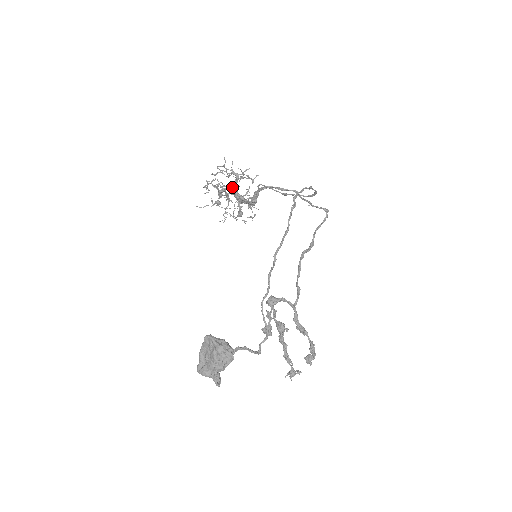
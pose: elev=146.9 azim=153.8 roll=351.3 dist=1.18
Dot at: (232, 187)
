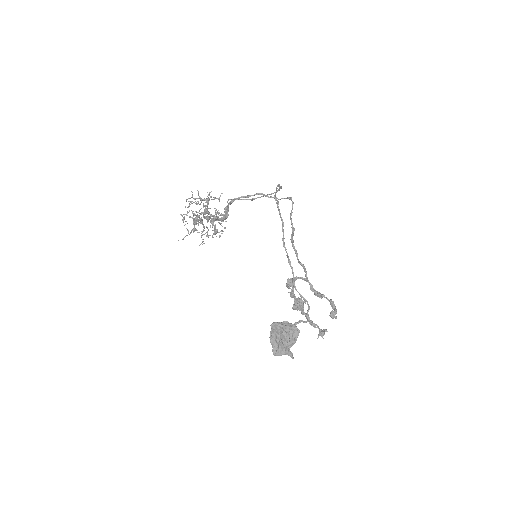
Dot at: (205, 211)
